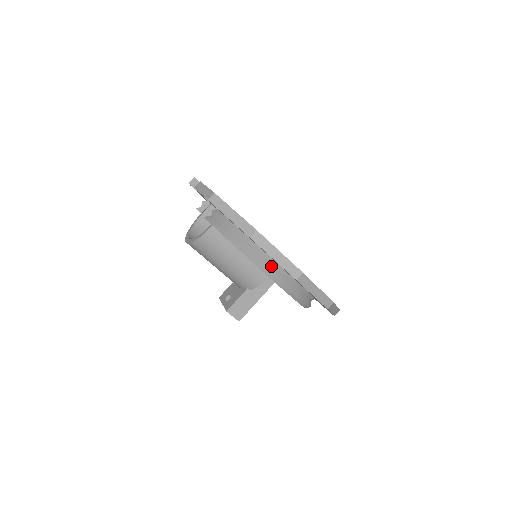
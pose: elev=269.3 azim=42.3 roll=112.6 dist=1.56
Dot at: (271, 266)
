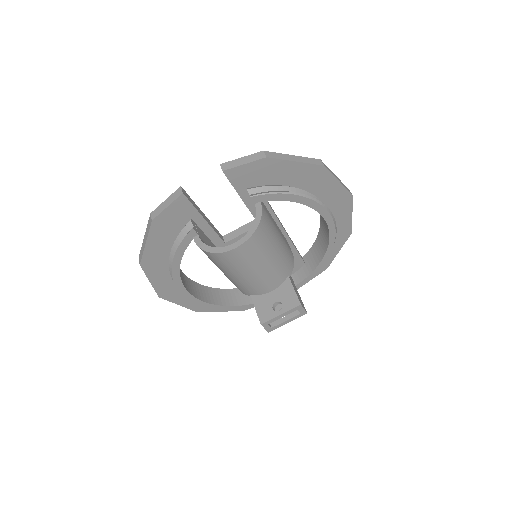
Dot at: occluded
